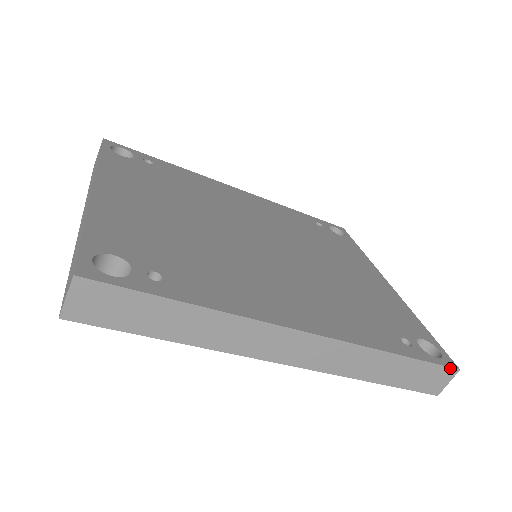
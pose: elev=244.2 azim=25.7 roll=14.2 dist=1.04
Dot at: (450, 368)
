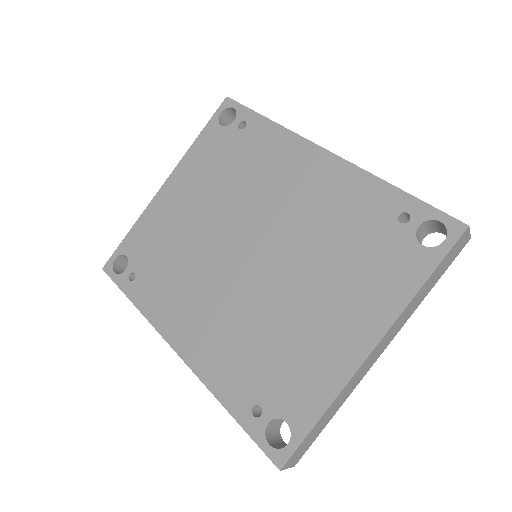
Dot at: (271, 460)
